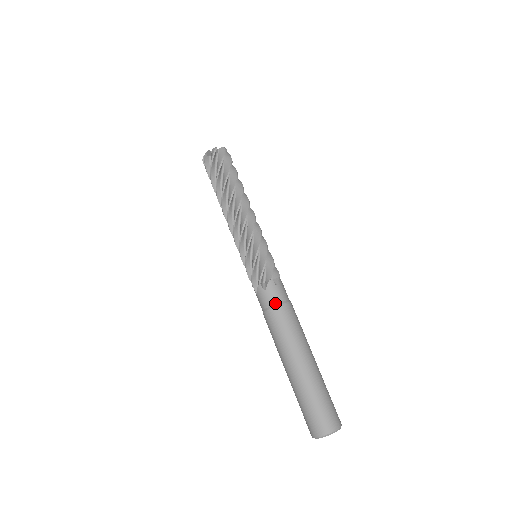
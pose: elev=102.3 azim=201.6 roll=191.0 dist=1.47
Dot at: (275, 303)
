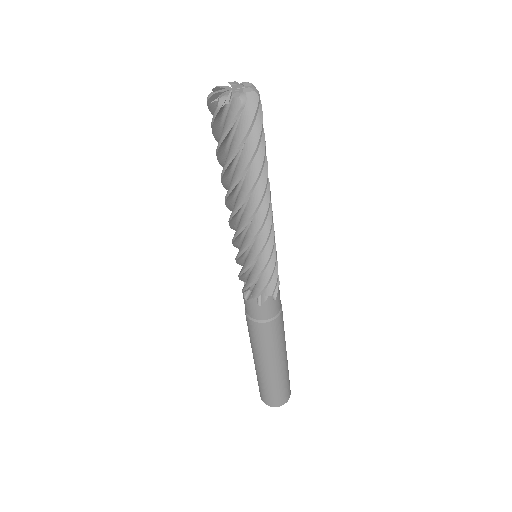
Dot at: (252, 317)
